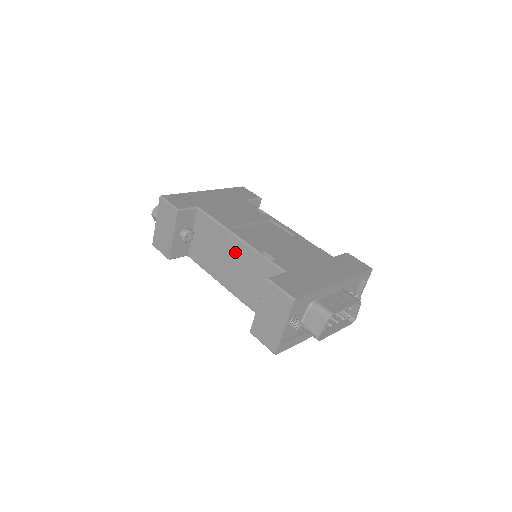
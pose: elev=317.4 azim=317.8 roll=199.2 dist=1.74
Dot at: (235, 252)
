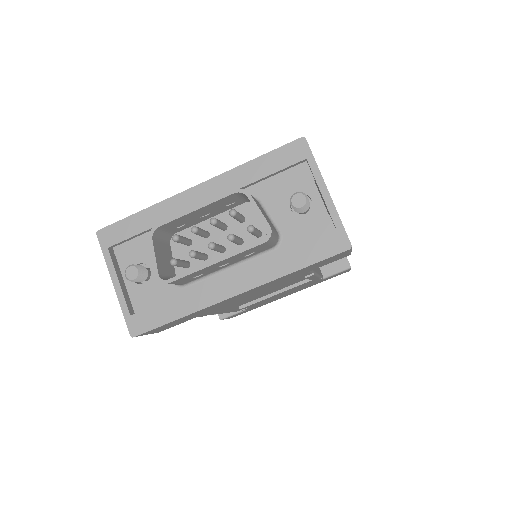
Dot at: occluded
